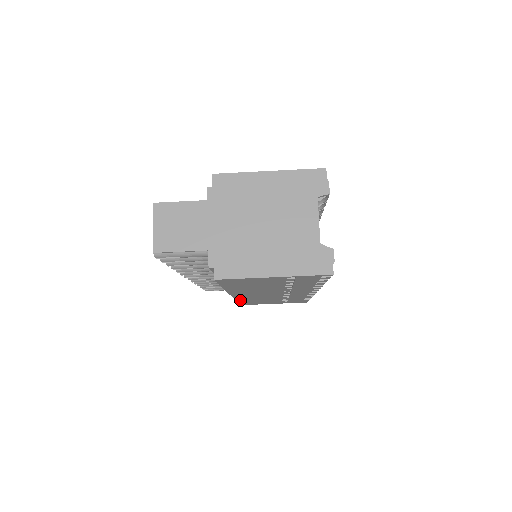
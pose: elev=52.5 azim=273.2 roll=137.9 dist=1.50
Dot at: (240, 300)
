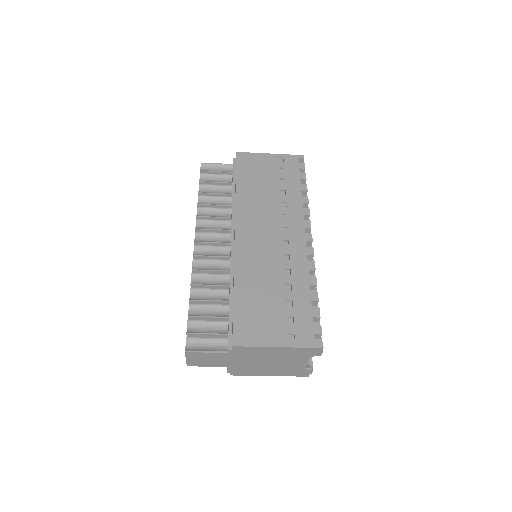
Dot at: occluded
